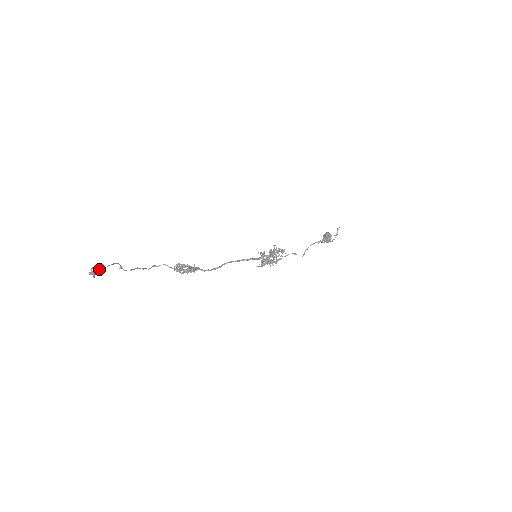
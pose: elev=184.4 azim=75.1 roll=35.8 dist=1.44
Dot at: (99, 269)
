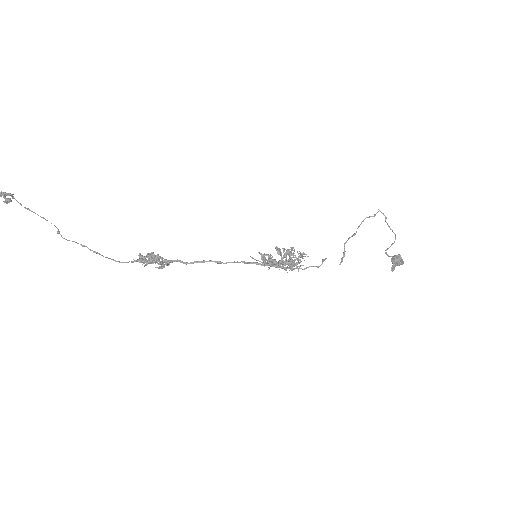
Dot at: (14, 198)
